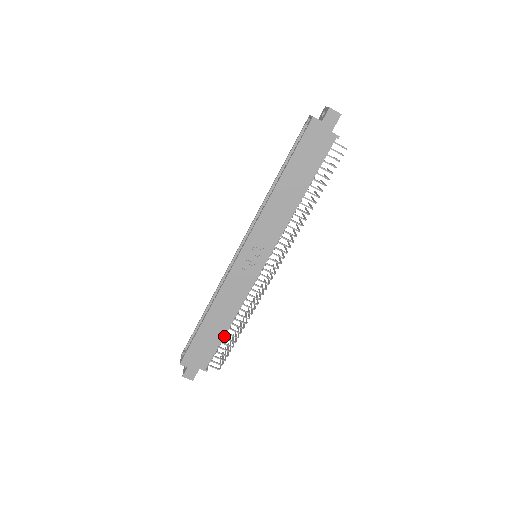
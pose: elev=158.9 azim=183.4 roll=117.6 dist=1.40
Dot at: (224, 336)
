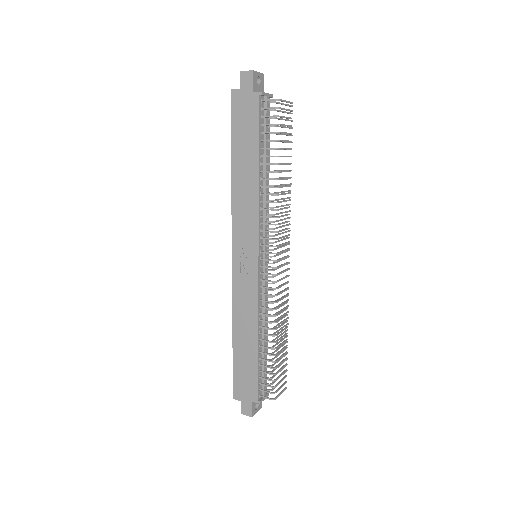
Dot at: (264, 357)
